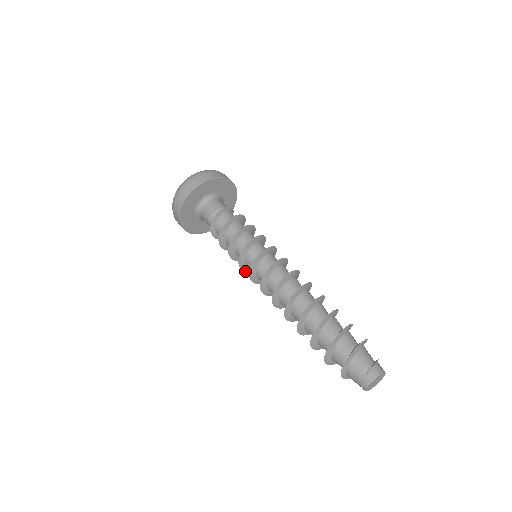
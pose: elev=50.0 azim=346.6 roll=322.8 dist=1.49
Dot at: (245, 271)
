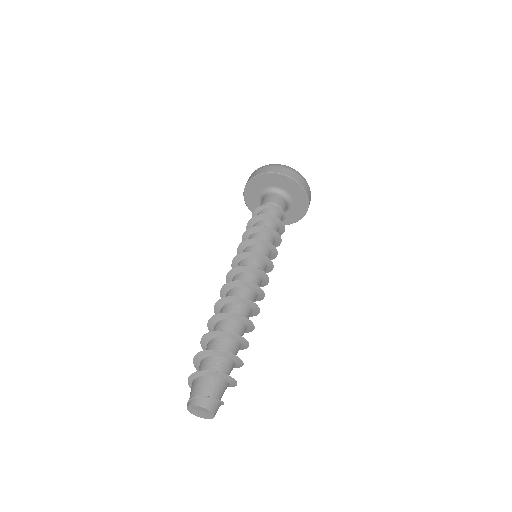
Dot at: occluded
